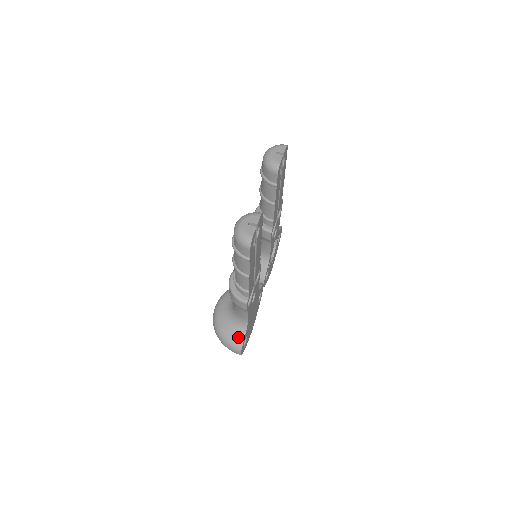
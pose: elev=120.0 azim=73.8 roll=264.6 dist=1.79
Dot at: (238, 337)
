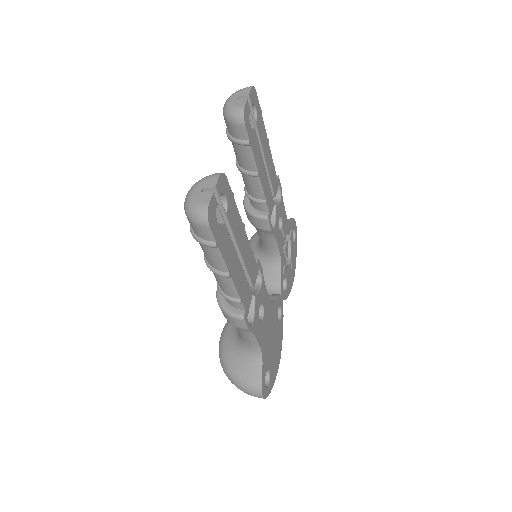
Dot at: (253, 373)
